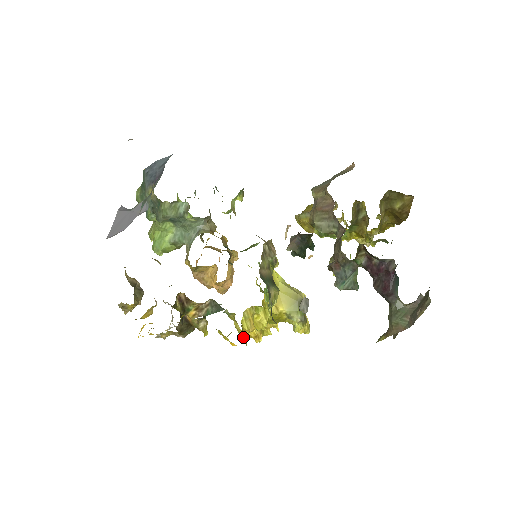
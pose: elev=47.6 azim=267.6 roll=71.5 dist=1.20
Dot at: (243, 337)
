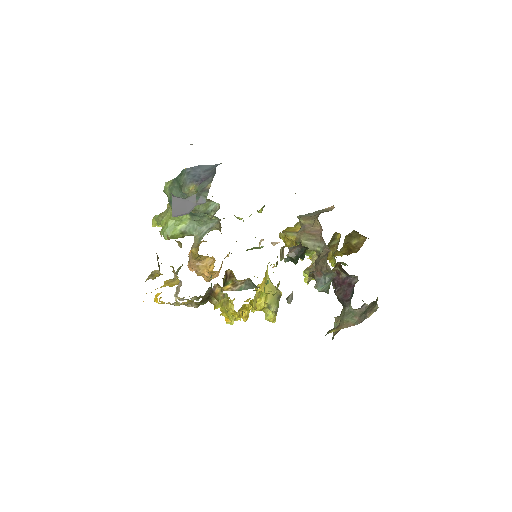
Dot at: (242, 314)
